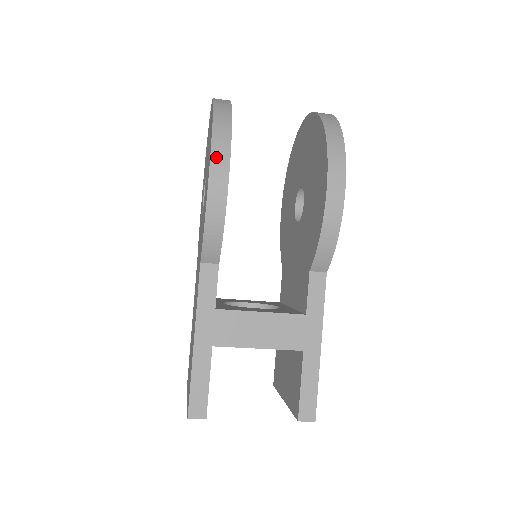
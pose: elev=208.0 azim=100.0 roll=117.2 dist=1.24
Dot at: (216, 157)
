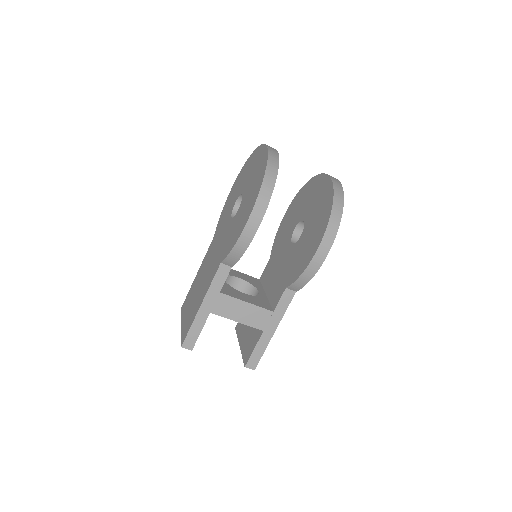
Dot at: (256, 212)
